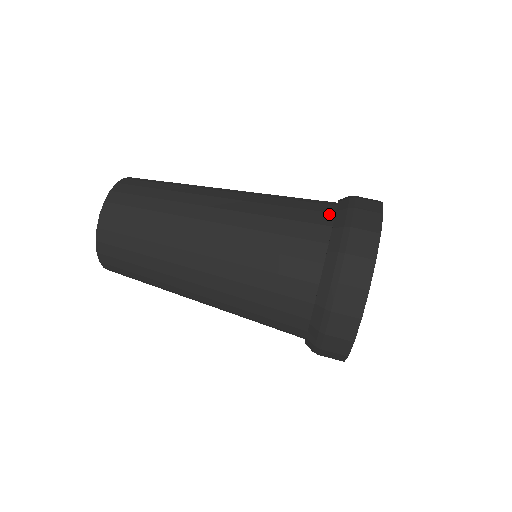
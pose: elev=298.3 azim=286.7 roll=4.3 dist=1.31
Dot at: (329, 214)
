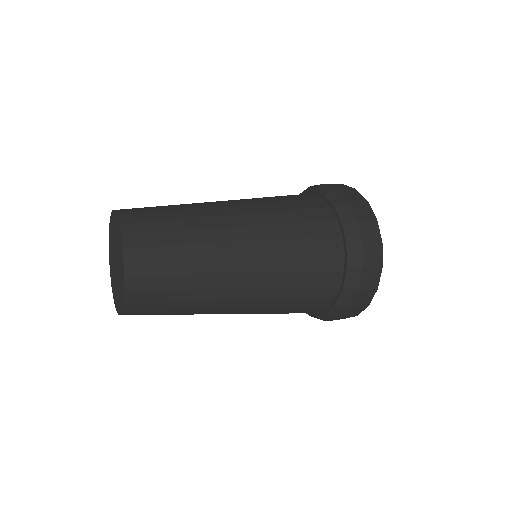
Dot at: occluded
